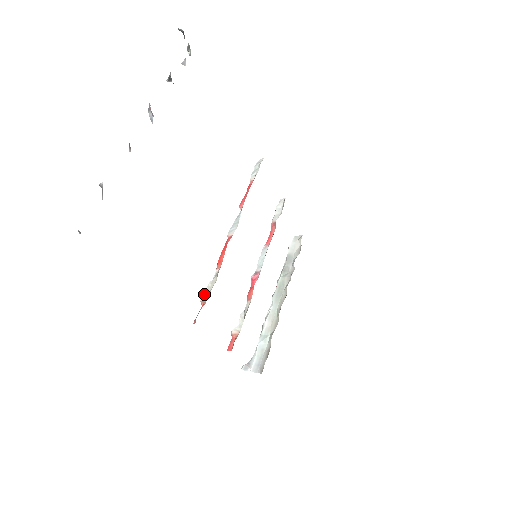
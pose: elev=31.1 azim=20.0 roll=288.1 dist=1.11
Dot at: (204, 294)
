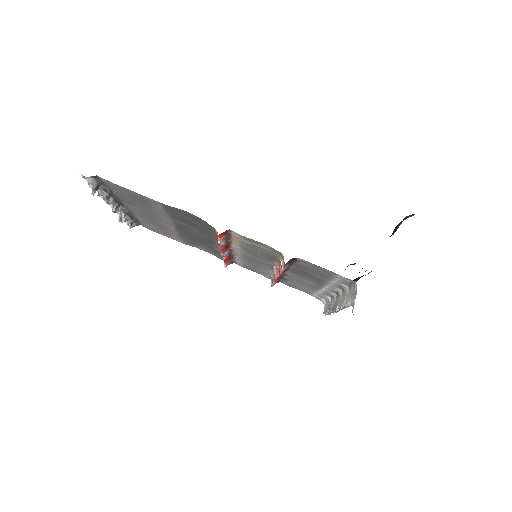
Dot at: (218, 242)
